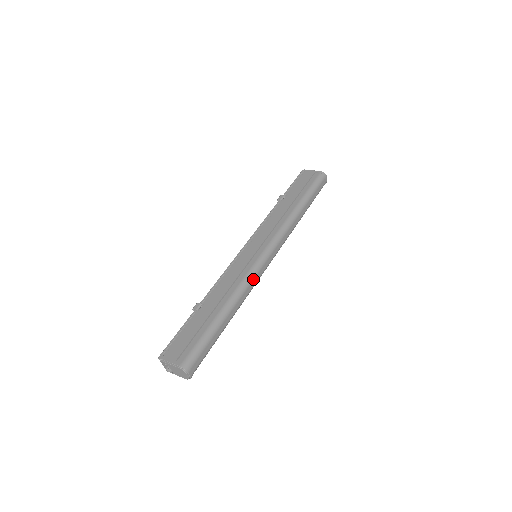
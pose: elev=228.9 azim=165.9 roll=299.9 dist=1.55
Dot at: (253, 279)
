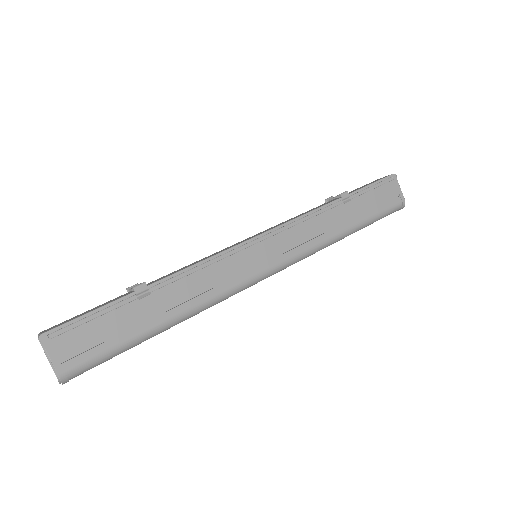
Dot at: (228, 297)
